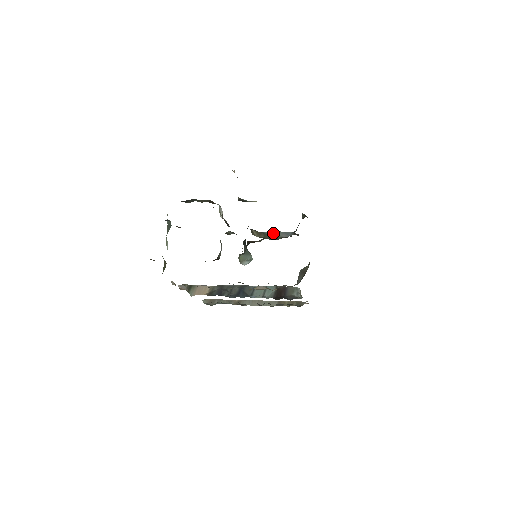
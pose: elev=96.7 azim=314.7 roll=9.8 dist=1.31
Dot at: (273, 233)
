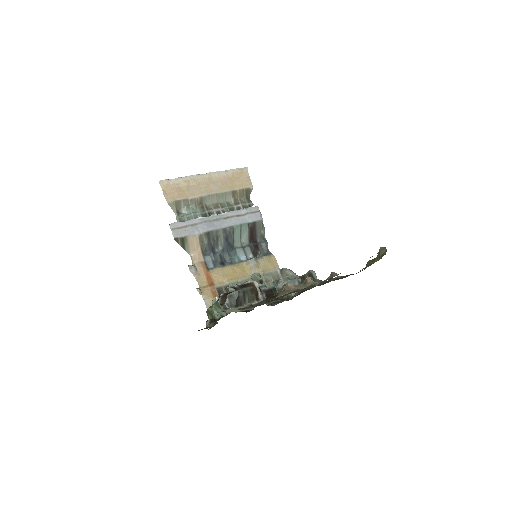
Dot at: occluded
